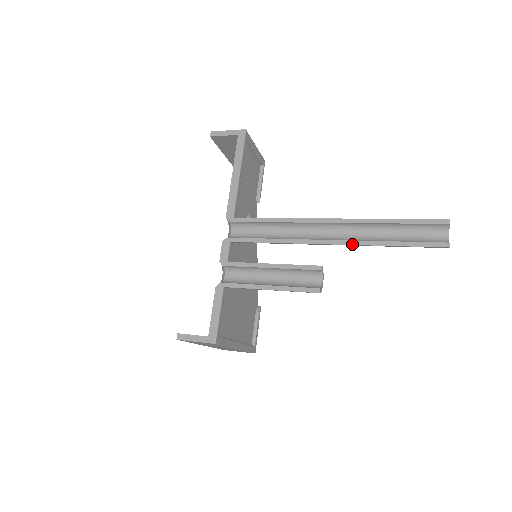
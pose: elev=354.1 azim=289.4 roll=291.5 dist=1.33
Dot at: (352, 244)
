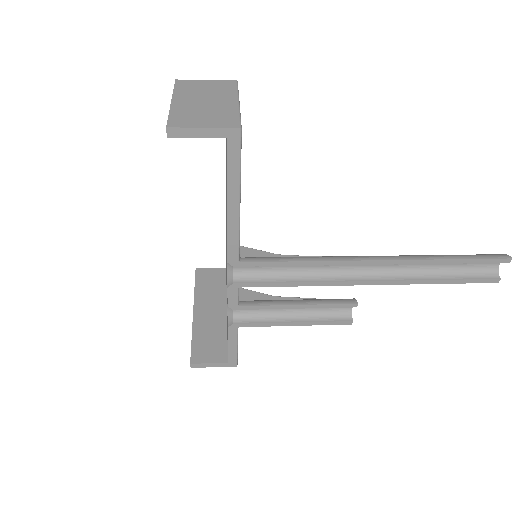
Dot at: (396, 284)
